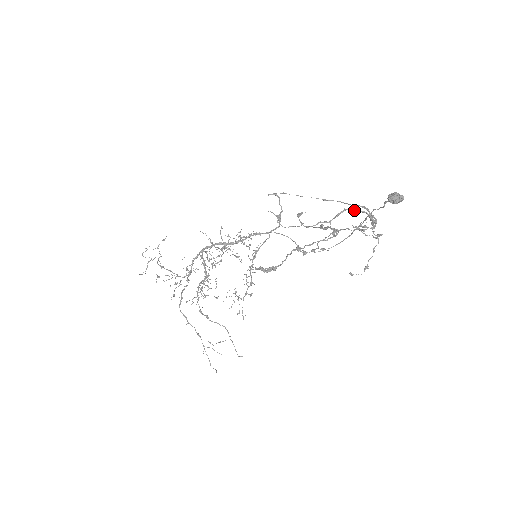
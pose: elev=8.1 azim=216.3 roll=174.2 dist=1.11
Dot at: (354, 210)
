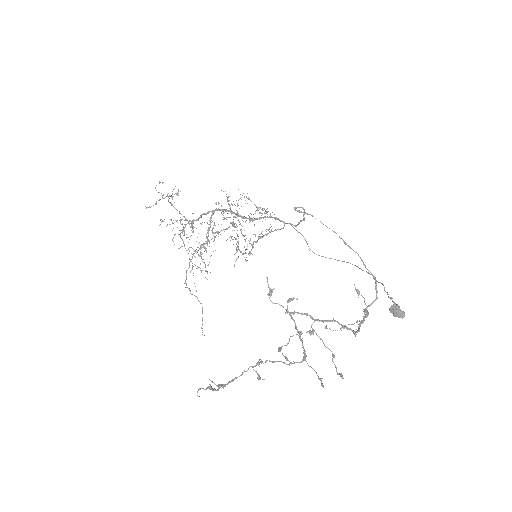
Dot at: (341, 325)
